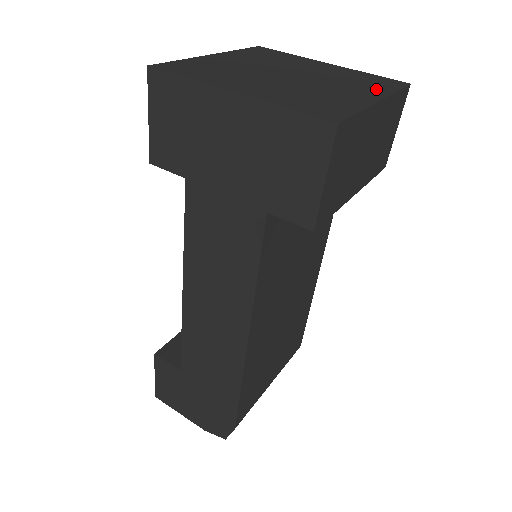
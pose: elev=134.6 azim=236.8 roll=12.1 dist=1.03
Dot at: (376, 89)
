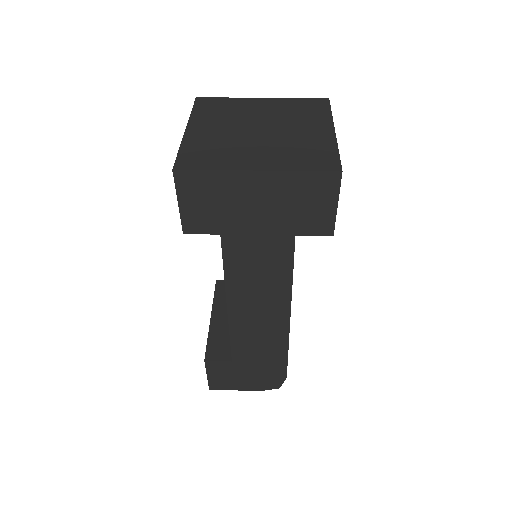
Dot at: (320, 118)
